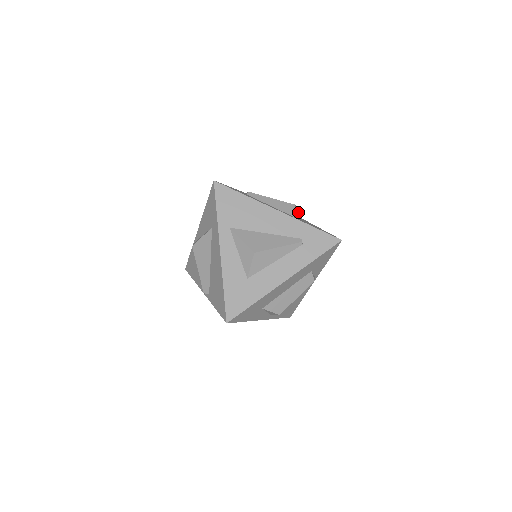
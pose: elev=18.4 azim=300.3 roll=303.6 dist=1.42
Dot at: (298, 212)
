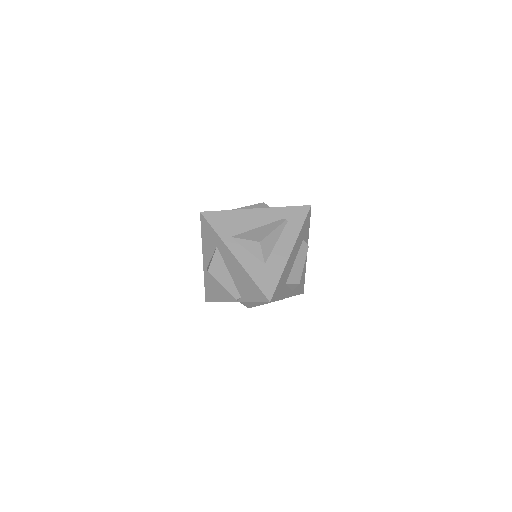
Dot at: occluded
